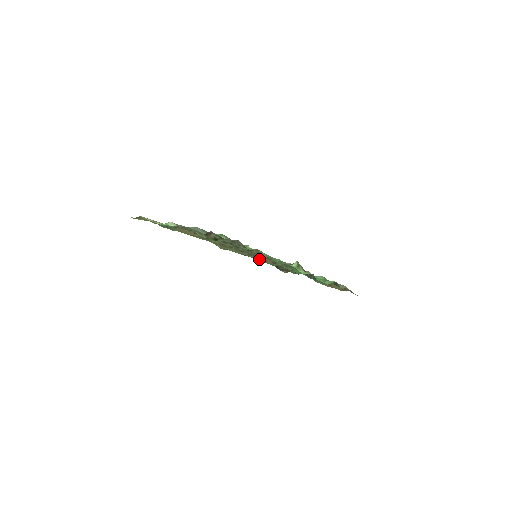
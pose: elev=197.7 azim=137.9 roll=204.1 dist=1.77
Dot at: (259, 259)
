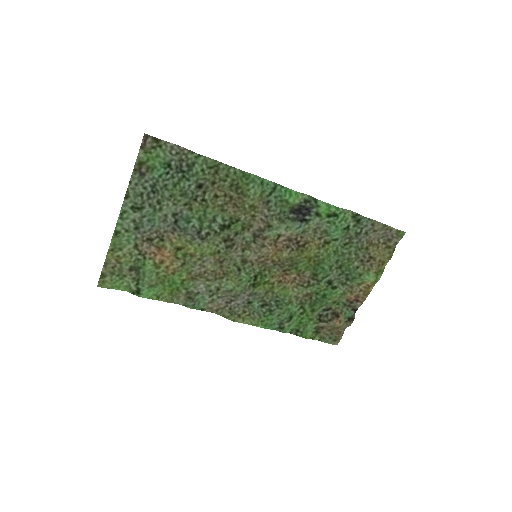
Dot at: (258, 250)
